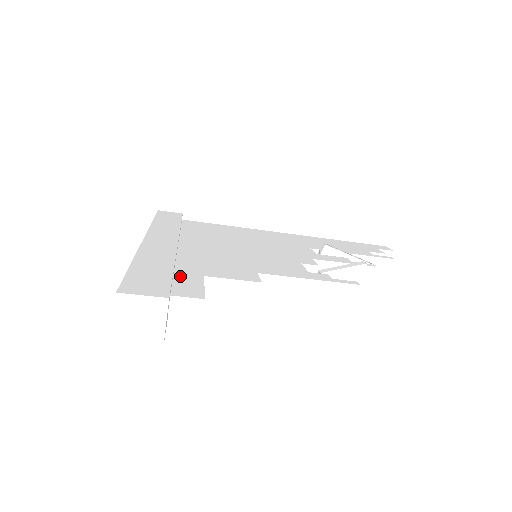
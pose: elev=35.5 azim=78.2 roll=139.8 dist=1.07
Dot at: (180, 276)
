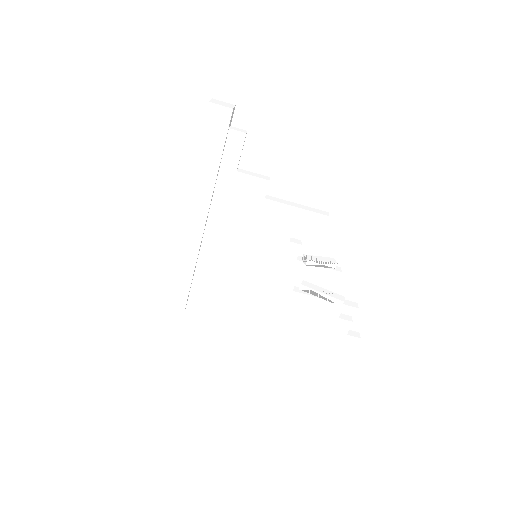
Dot at: occluded
